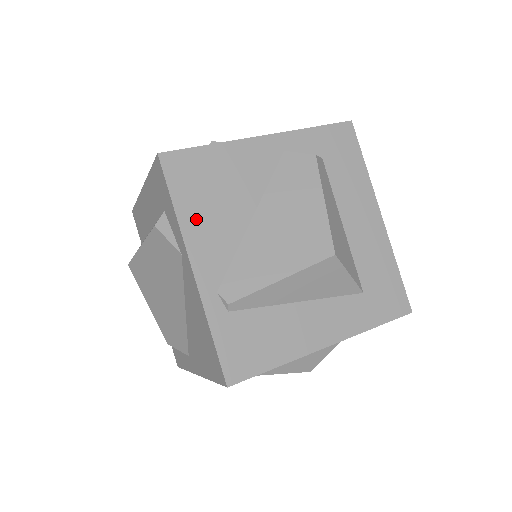
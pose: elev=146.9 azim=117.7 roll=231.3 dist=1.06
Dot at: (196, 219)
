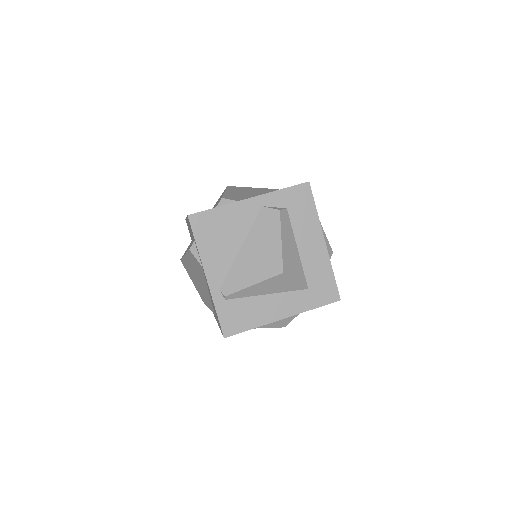
Dot at: (208, 250)
